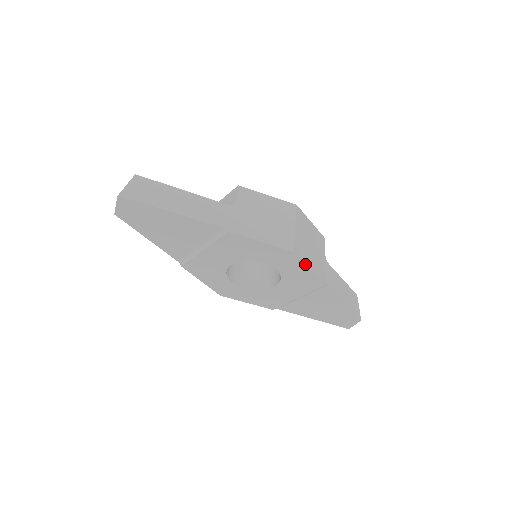
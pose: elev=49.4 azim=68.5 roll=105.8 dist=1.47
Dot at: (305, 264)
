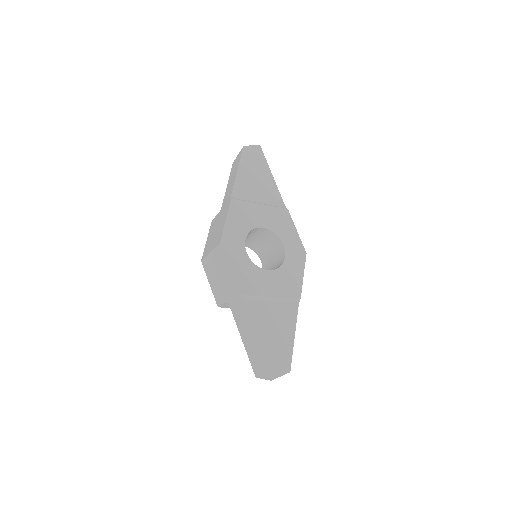
Dot at: occluded
